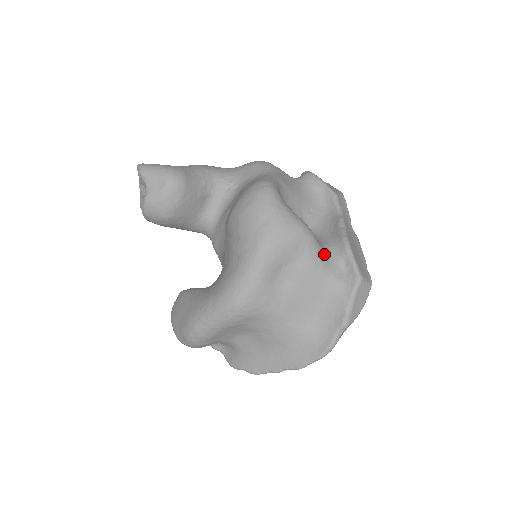
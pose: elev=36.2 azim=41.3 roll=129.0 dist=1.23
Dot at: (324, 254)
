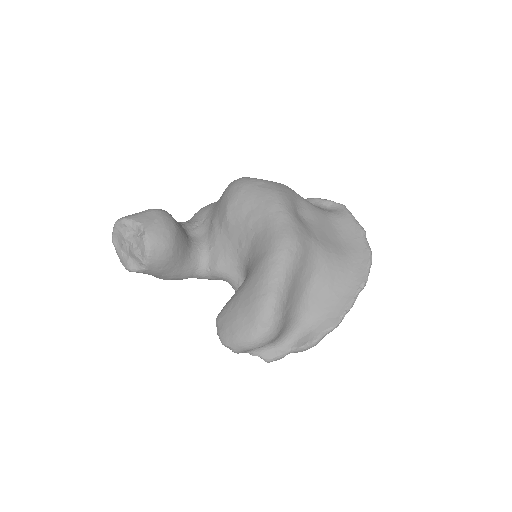
Dot at: occluded
